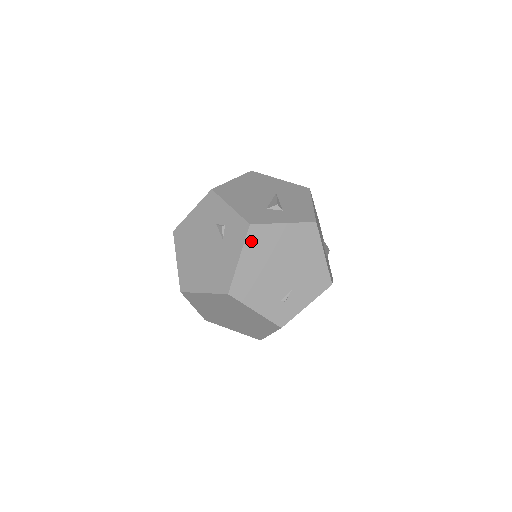
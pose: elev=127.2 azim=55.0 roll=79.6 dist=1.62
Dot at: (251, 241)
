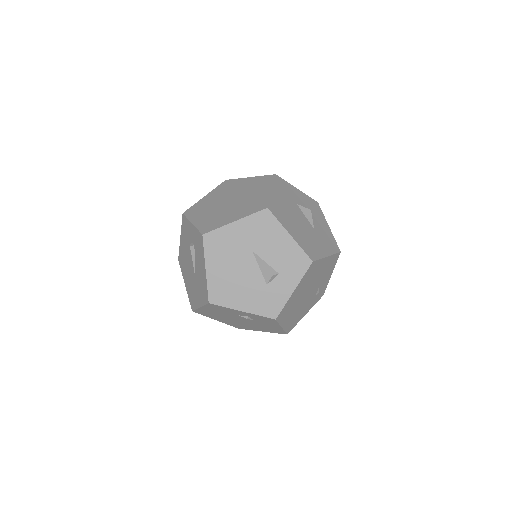
Dot at: (282, 318)
